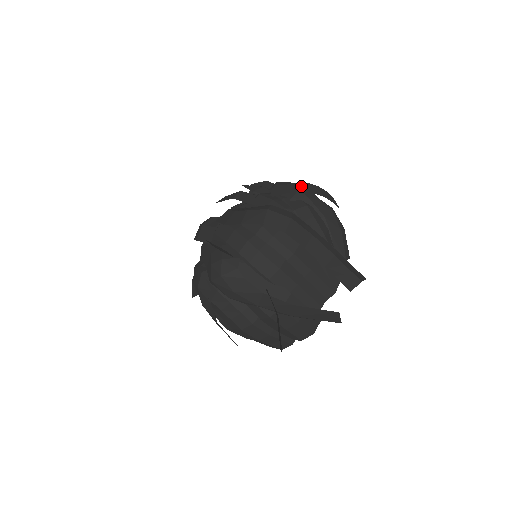
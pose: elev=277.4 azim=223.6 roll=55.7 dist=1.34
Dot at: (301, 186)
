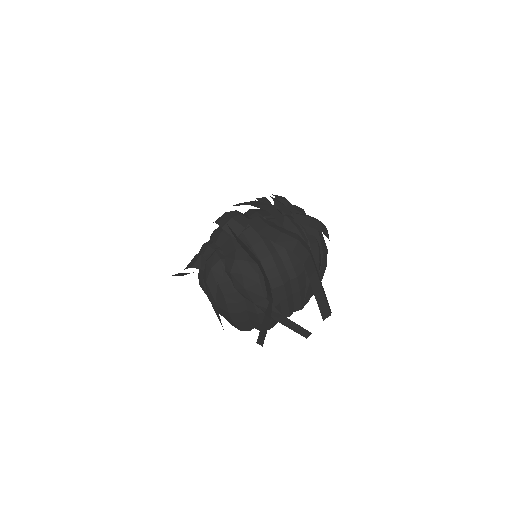
Dot at: (318, 224)
